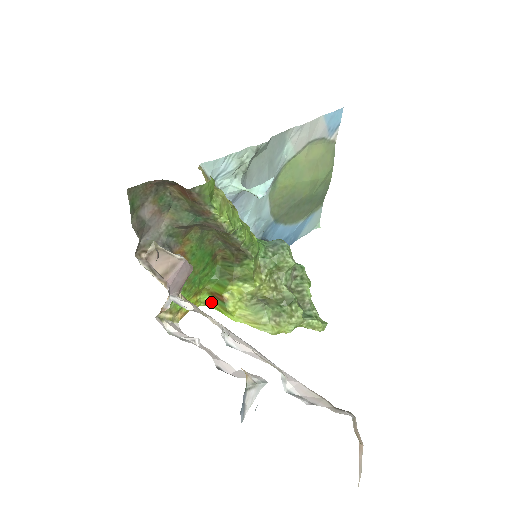
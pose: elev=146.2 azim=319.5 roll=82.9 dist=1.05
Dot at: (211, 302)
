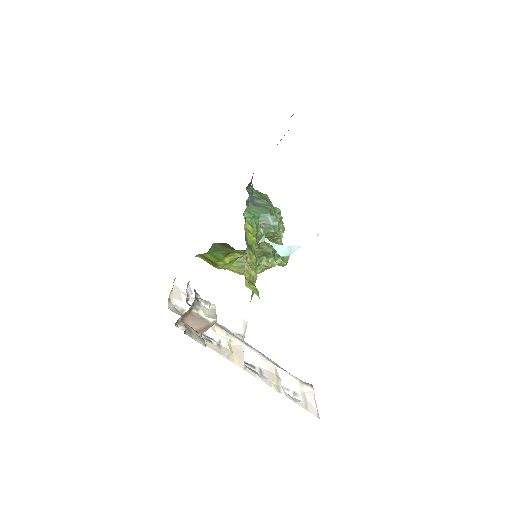
Dot at: (201, 258)
